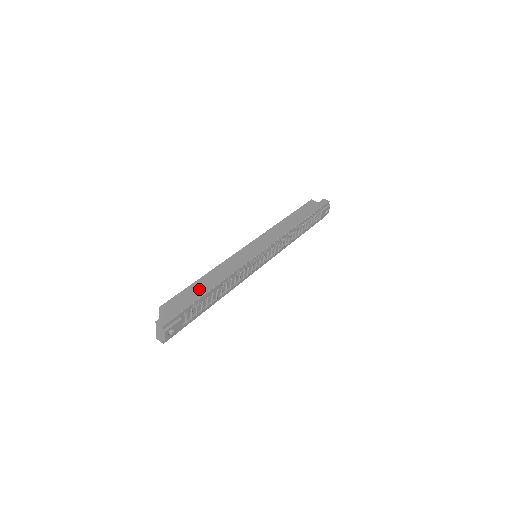
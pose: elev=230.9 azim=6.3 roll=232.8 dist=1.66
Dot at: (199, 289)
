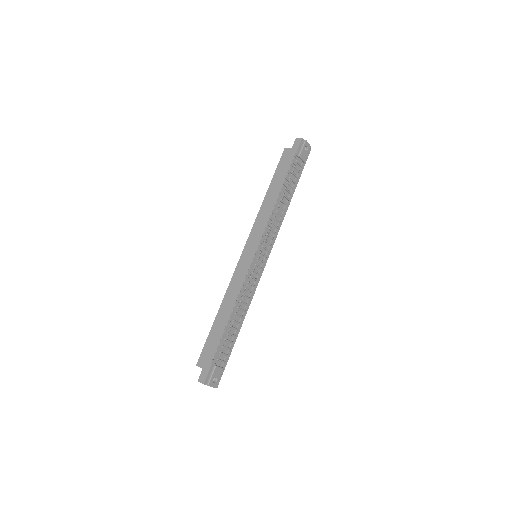
Dot at: (218, 330)
